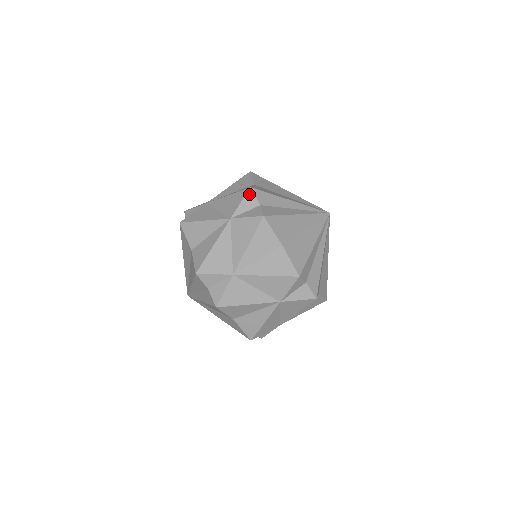
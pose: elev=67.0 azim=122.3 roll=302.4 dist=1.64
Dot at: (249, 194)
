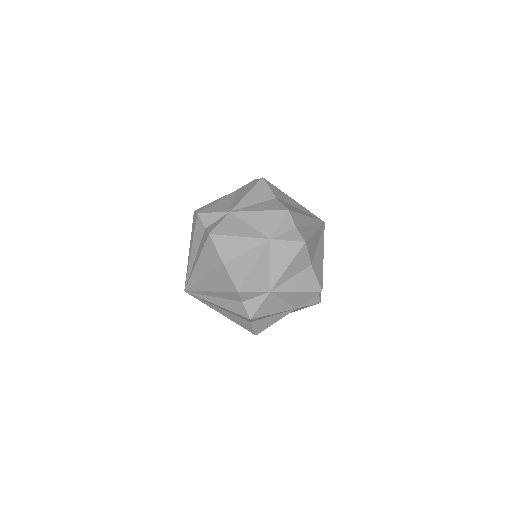
Dot at: (287, 216)
